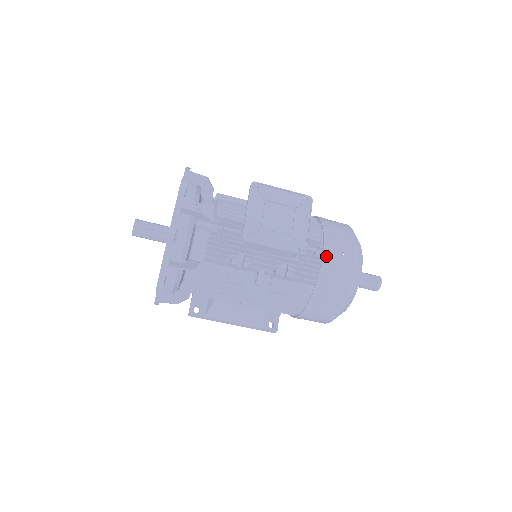
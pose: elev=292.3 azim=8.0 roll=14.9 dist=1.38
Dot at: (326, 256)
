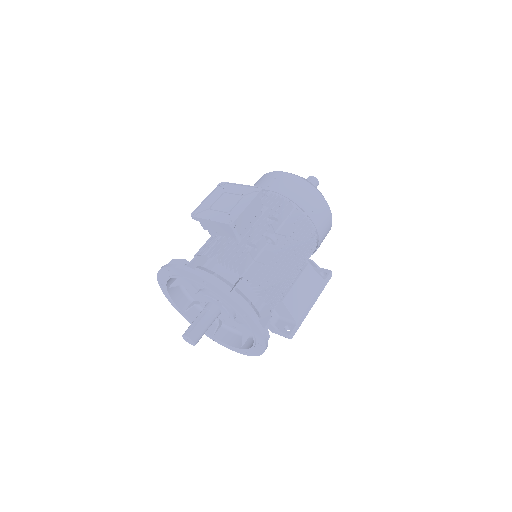
Dot at: (272, 189)
